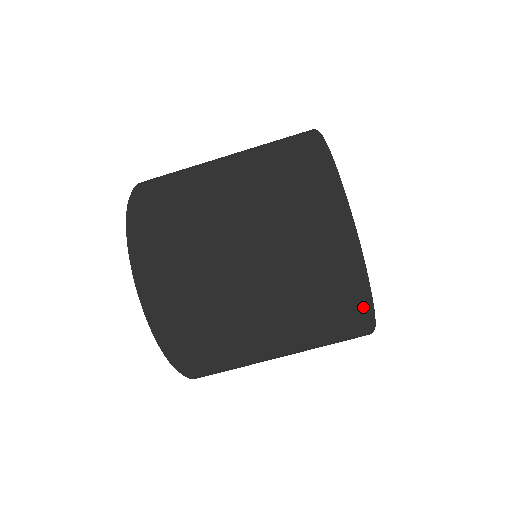
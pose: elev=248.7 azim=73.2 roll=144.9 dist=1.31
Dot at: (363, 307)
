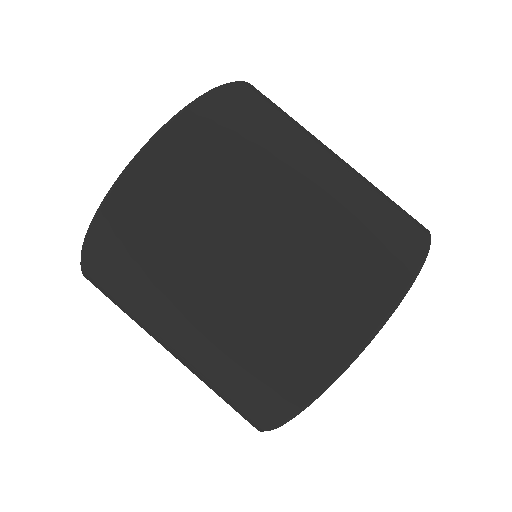
Dot at: (297, 398)
